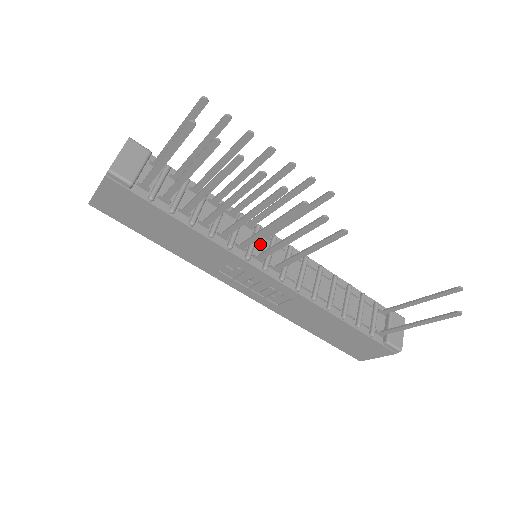
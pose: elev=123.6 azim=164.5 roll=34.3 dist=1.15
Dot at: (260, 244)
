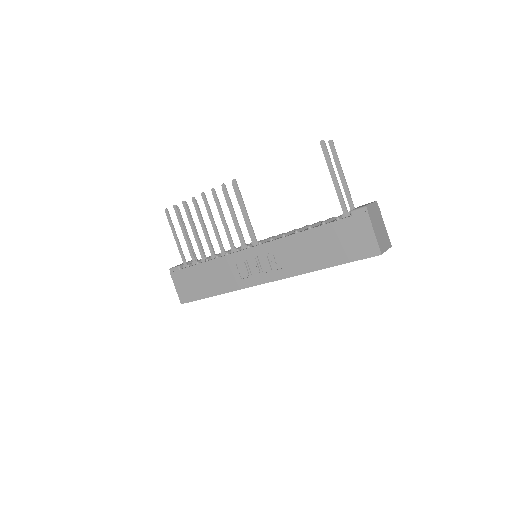
Dot at: occluded
